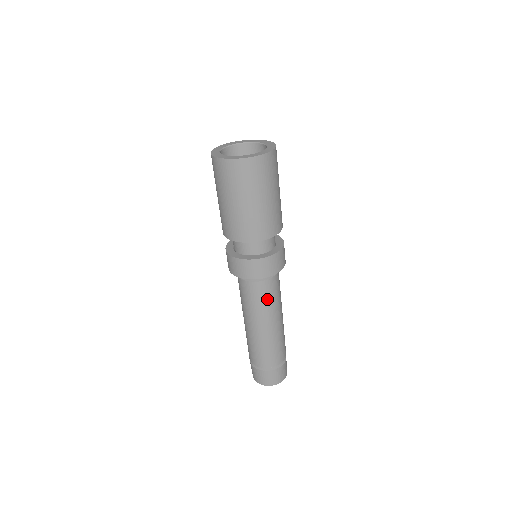
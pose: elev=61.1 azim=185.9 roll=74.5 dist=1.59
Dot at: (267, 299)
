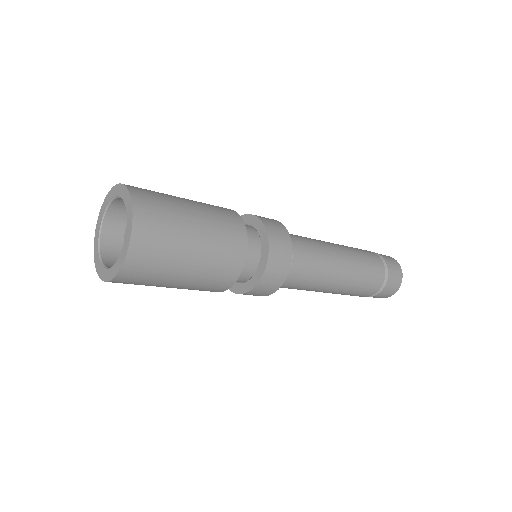
Dot at: (304, 284)
